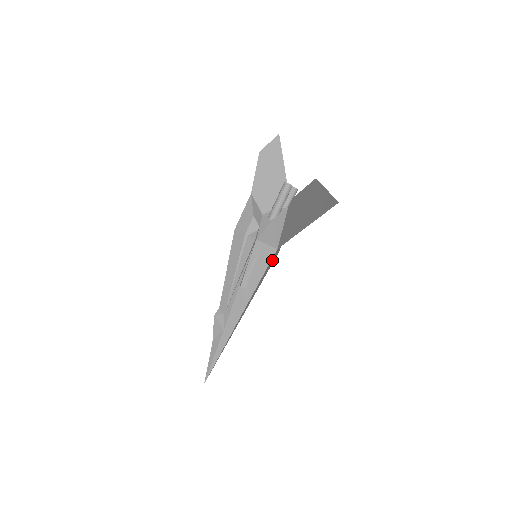
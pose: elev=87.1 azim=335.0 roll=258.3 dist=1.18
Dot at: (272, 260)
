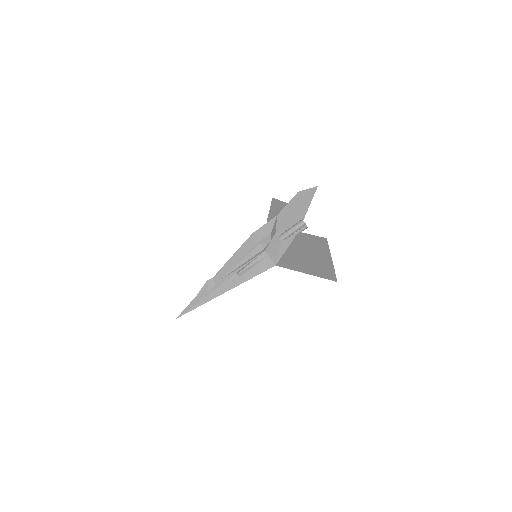
Dot at: occluded
